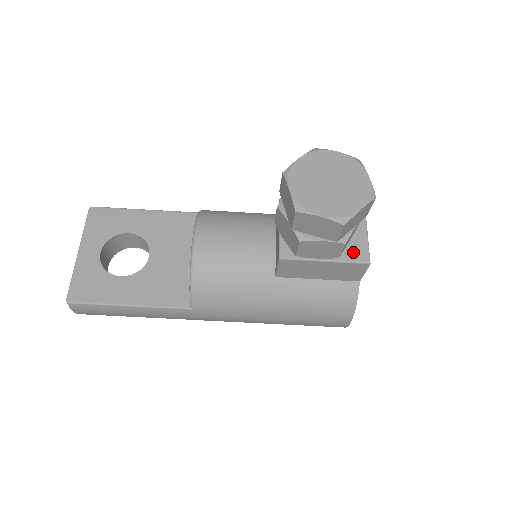
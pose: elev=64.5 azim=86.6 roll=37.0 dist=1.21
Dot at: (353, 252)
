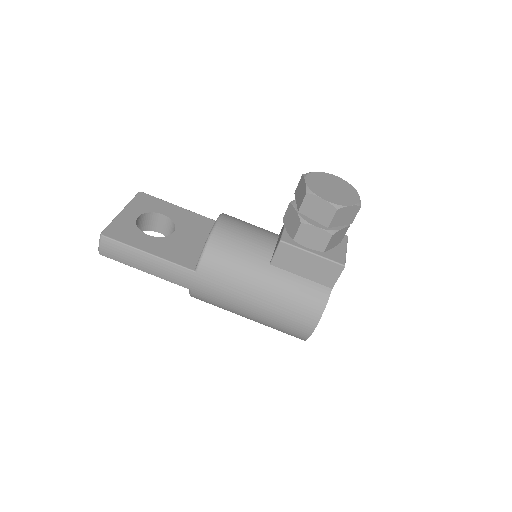
Dot at: (334, 256)
